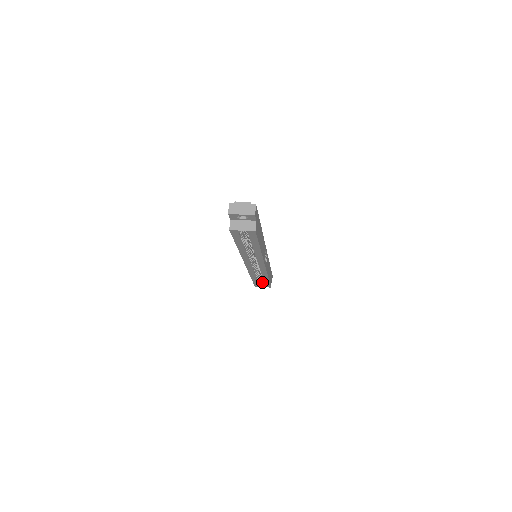
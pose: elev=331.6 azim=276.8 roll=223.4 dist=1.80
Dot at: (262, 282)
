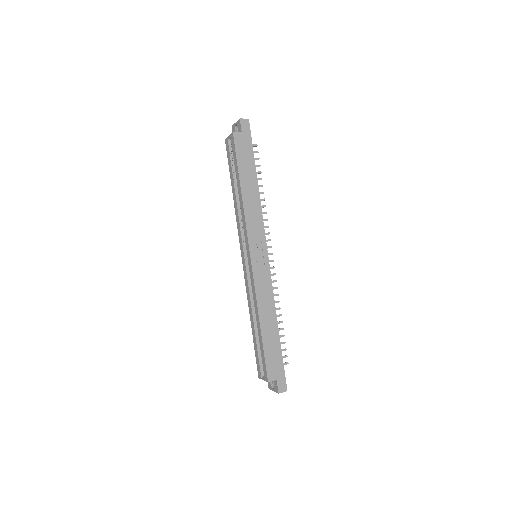
Dot at: occluded
